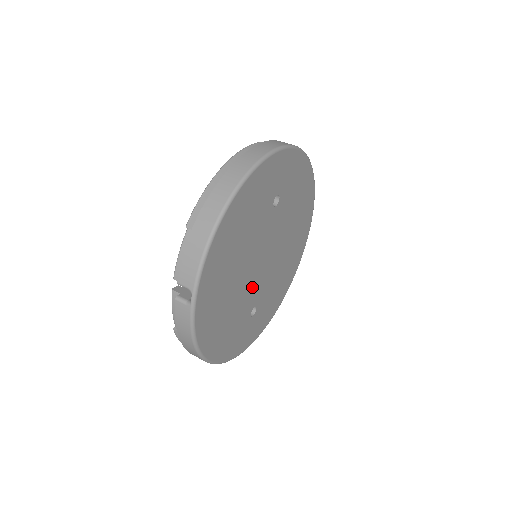
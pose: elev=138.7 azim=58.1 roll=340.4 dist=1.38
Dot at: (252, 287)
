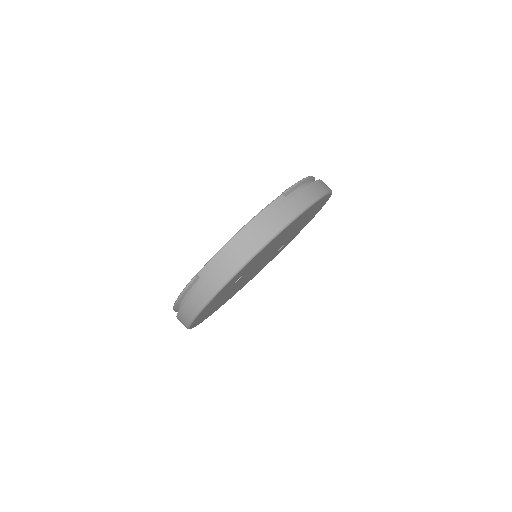
Dot at: occluded
